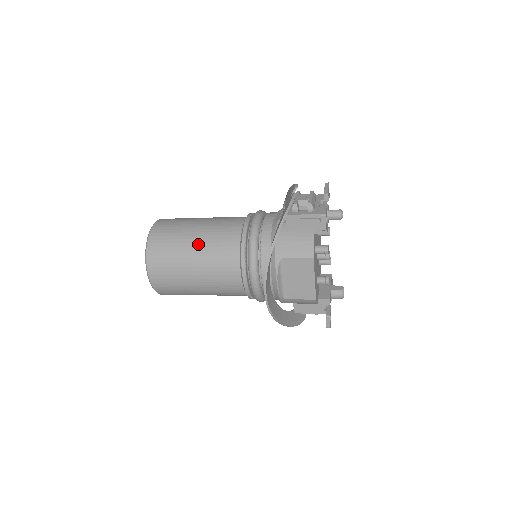
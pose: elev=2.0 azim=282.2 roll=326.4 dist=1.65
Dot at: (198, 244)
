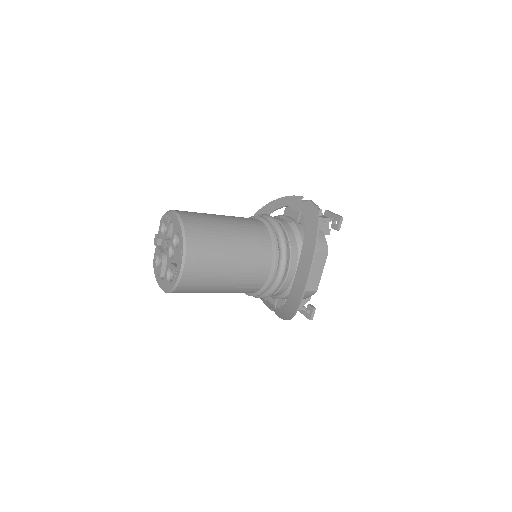
Dot at: (235, 235)
